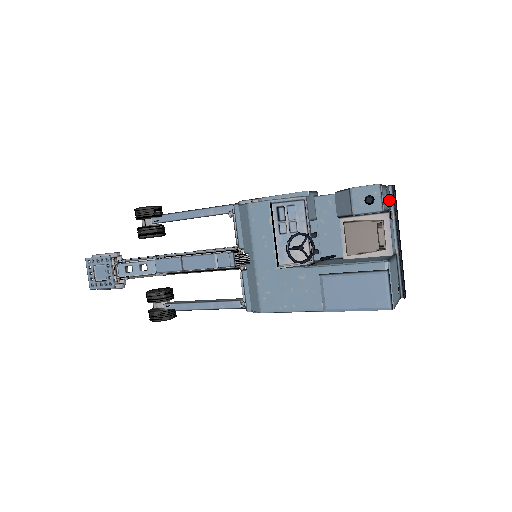
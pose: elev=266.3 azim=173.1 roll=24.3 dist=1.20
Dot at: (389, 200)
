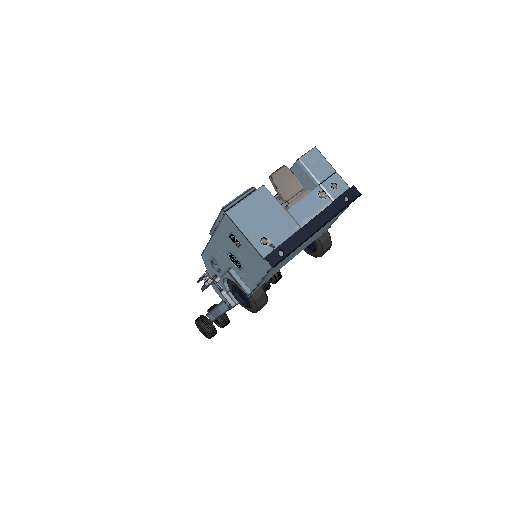
Dot at: (332, 184)
